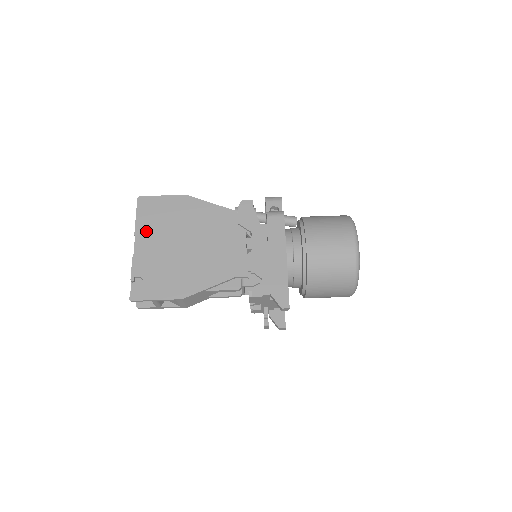
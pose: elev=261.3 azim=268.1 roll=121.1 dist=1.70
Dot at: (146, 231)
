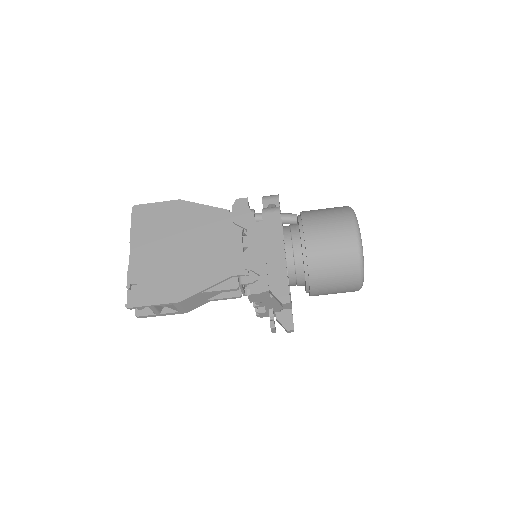
Dot at: (141, 238)
